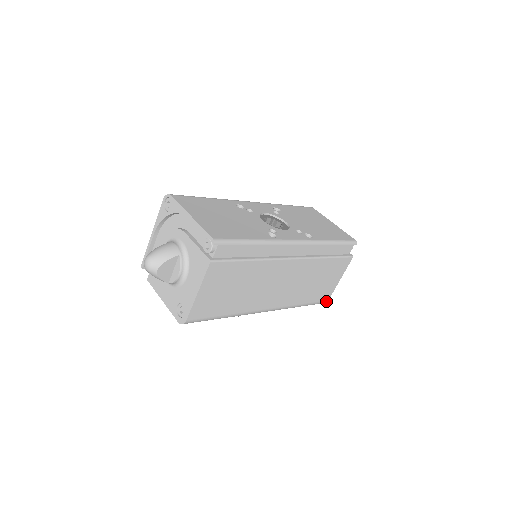
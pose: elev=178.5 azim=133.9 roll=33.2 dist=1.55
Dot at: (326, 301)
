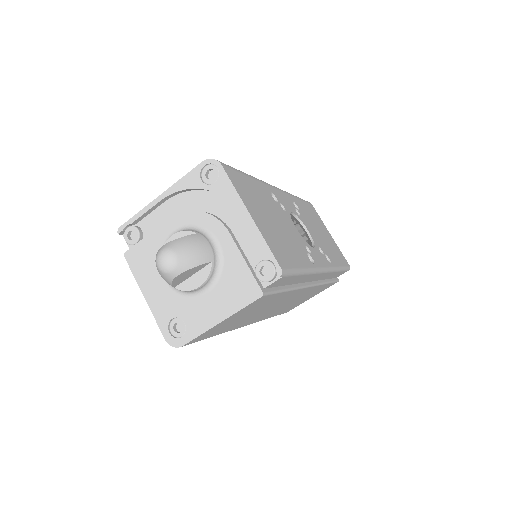
Dot at: occluded
